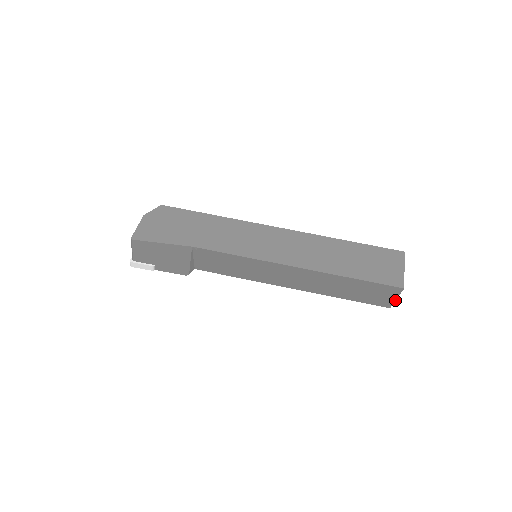
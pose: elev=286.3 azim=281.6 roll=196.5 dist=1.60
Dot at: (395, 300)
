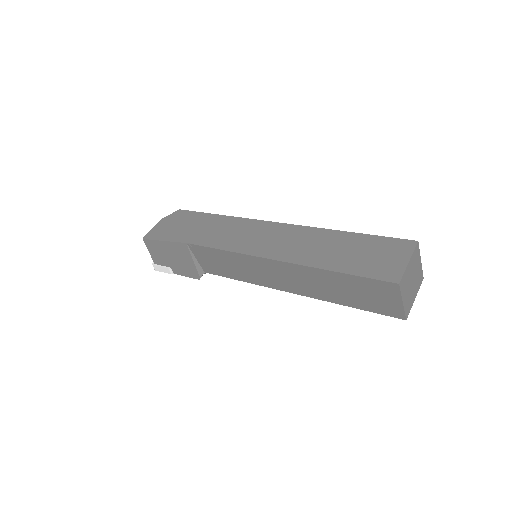
Dot at: (403, 305)
